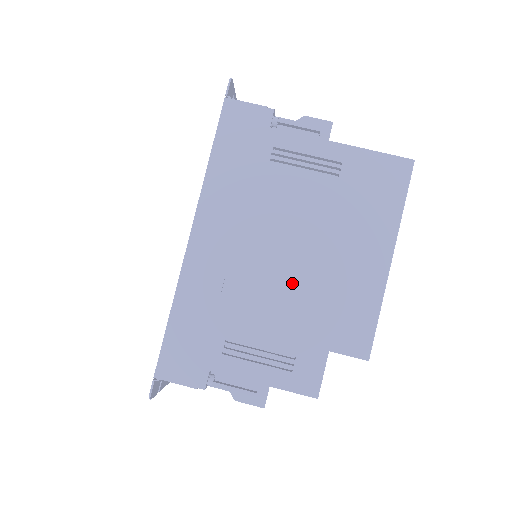
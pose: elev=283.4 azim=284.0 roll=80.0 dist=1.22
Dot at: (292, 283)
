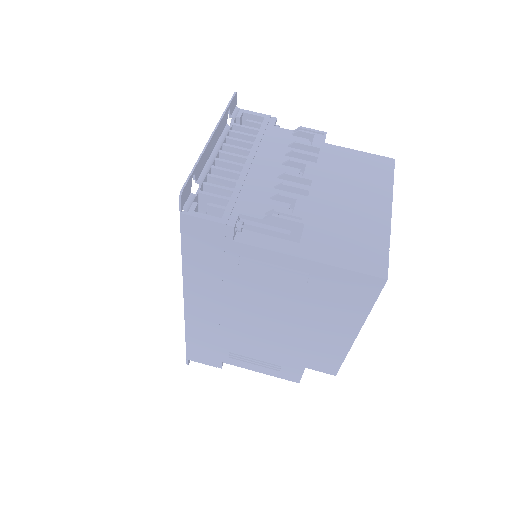
Dot at: (273, 336)
